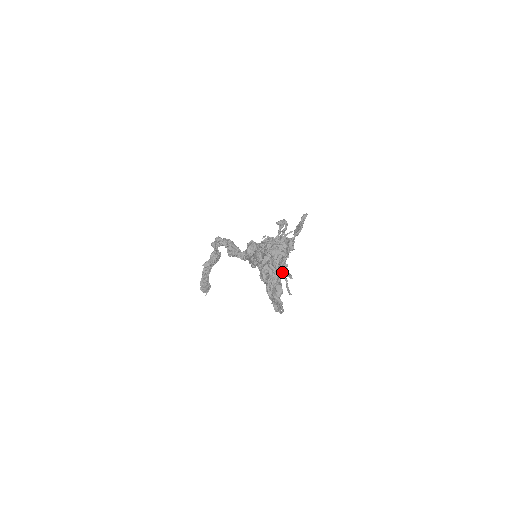
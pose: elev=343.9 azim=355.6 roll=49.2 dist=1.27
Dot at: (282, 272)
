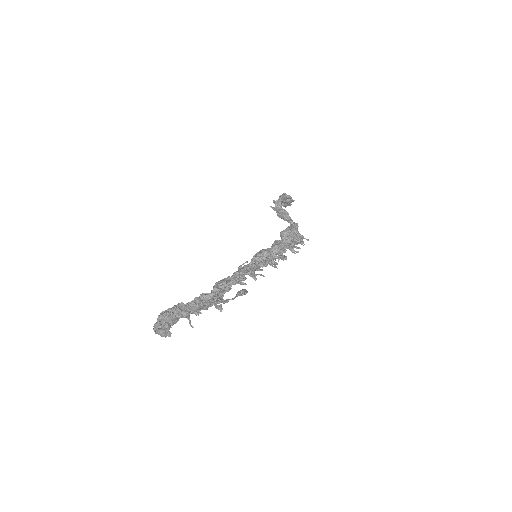
Dot at: (172, 324)
